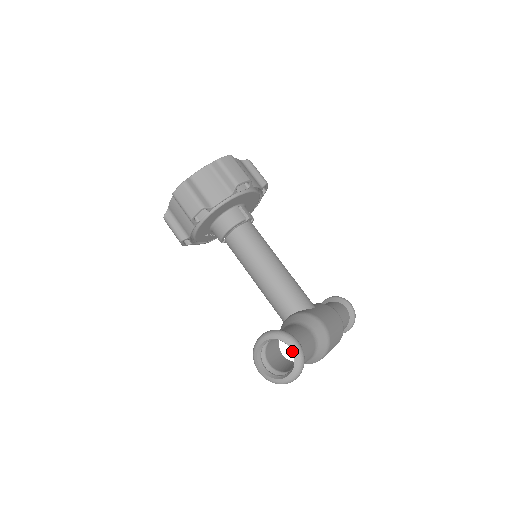
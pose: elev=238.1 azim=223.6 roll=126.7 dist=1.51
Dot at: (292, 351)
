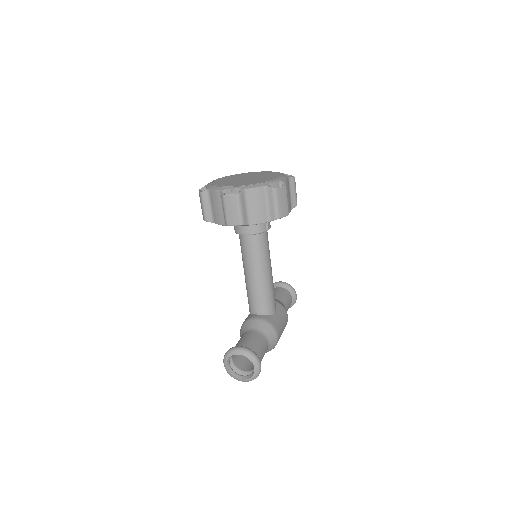
Dot at: (255, 370)
